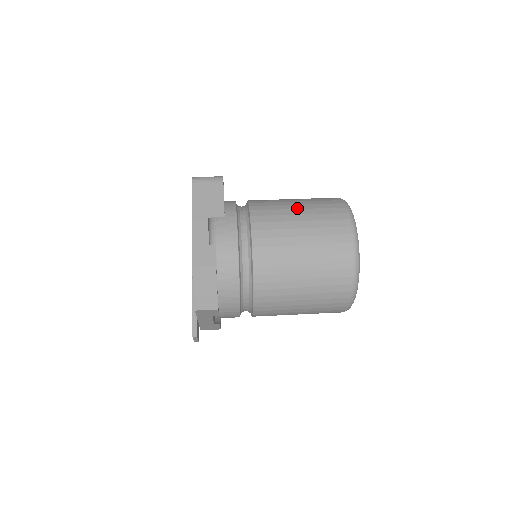
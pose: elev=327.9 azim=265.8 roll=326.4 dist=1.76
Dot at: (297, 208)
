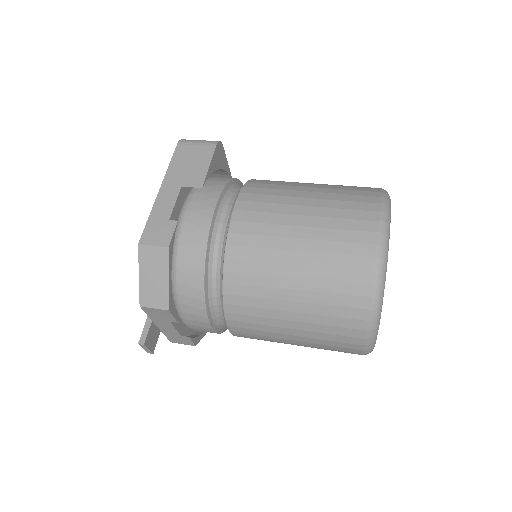
Dot at: (308, 190)
